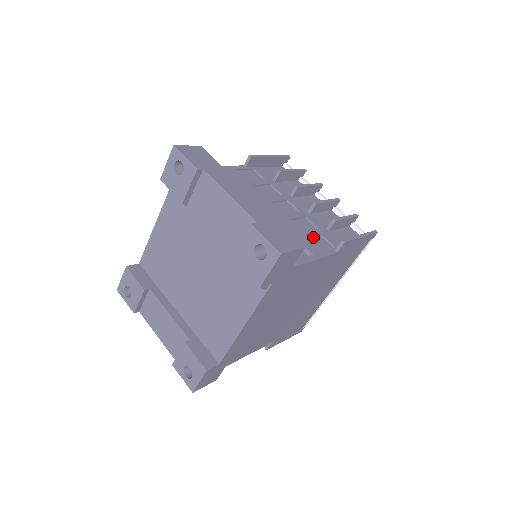
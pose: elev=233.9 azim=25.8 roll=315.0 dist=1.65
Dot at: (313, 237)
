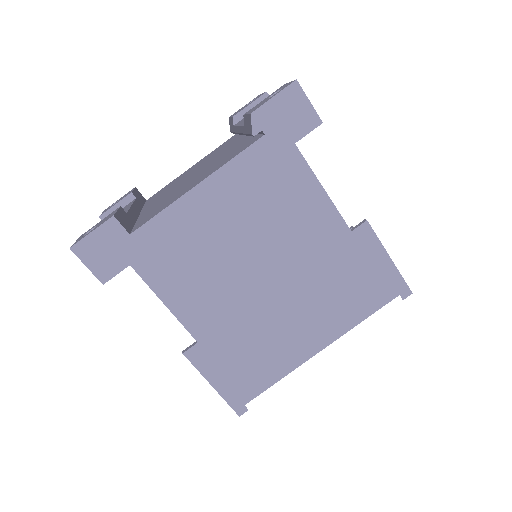
Dot at: occluded
